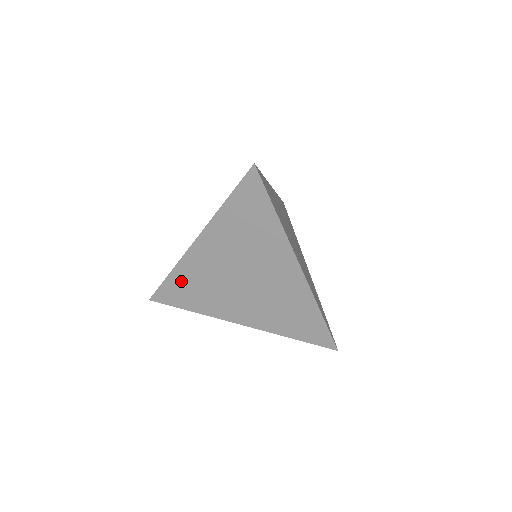
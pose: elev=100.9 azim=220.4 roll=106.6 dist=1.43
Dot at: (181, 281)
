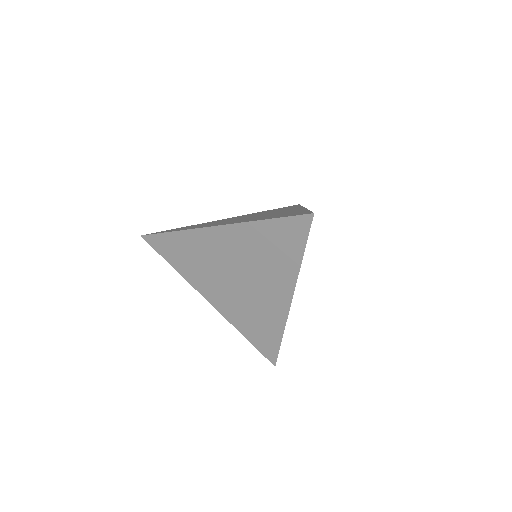
Dot at: (181, 243)
